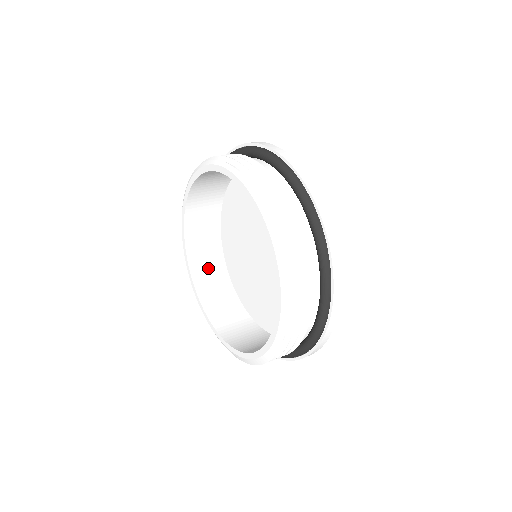
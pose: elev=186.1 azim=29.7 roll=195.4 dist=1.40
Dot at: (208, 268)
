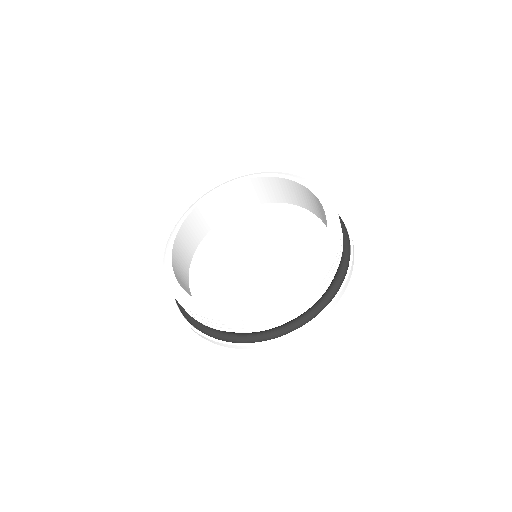
Dot at: (182, 255)
